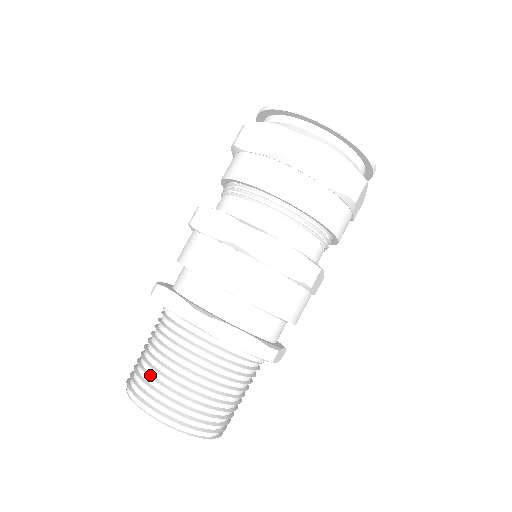
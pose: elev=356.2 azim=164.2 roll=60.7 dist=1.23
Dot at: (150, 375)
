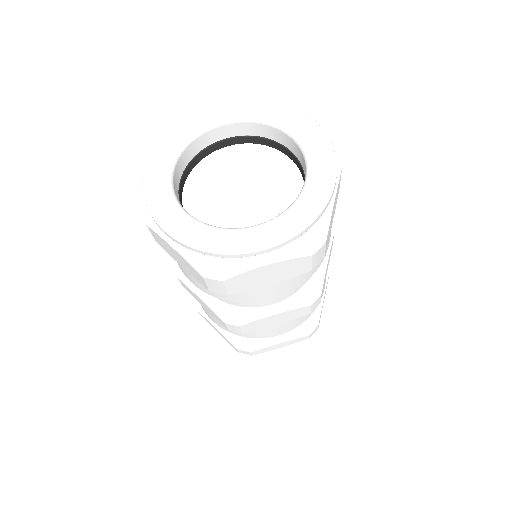
Dot at: occluded
